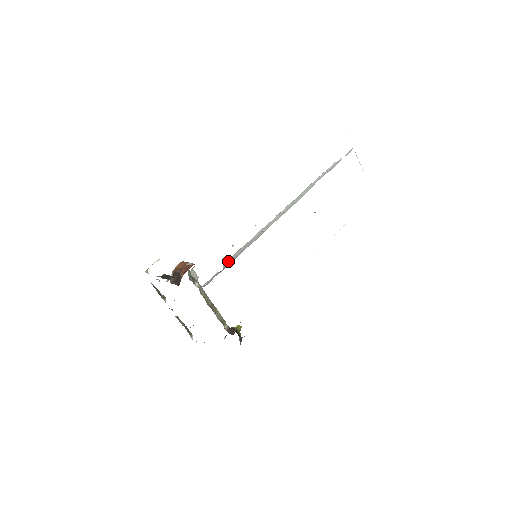
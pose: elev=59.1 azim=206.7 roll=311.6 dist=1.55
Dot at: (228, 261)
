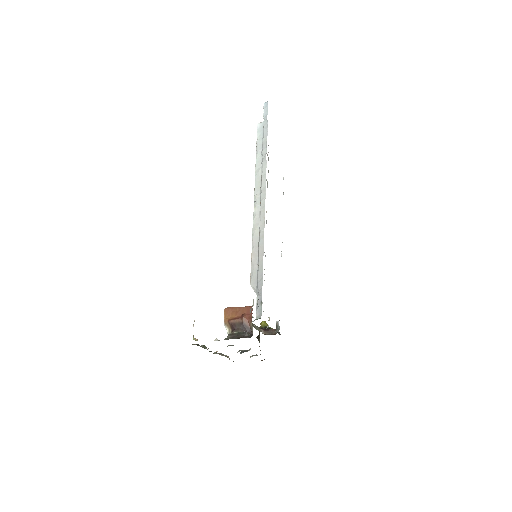
Dot at: (254, 279)
